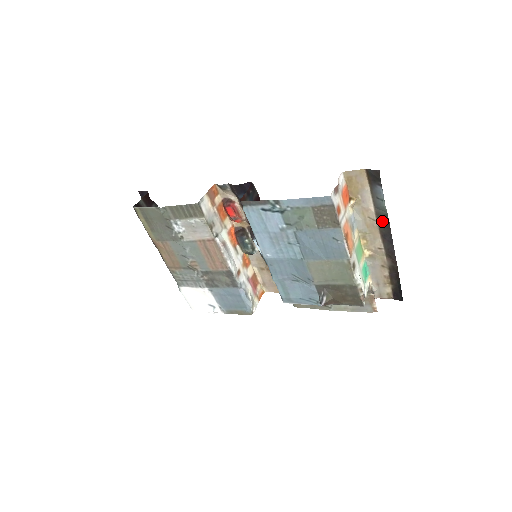
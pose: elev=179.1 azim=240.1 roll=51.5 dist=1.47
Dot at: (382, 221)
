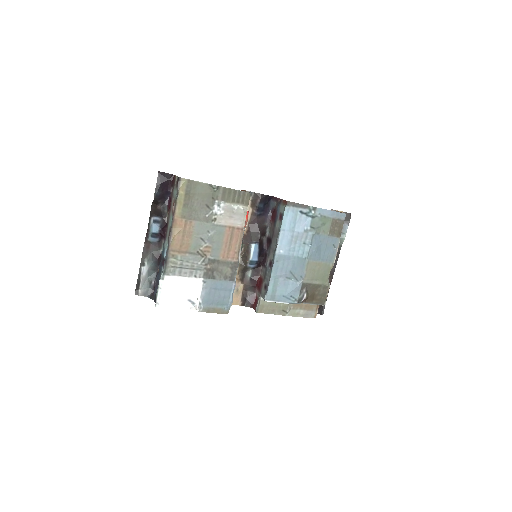
Dot at: occluded
